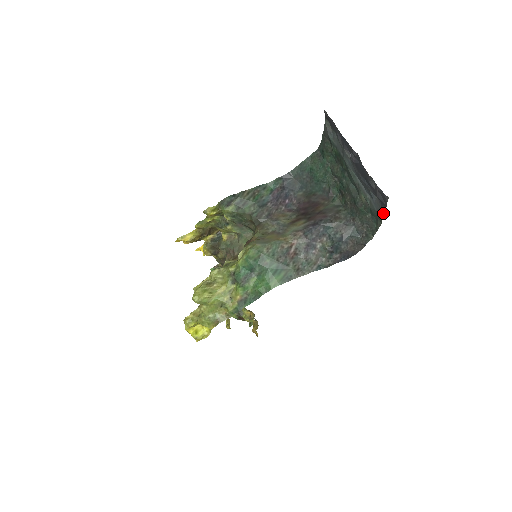
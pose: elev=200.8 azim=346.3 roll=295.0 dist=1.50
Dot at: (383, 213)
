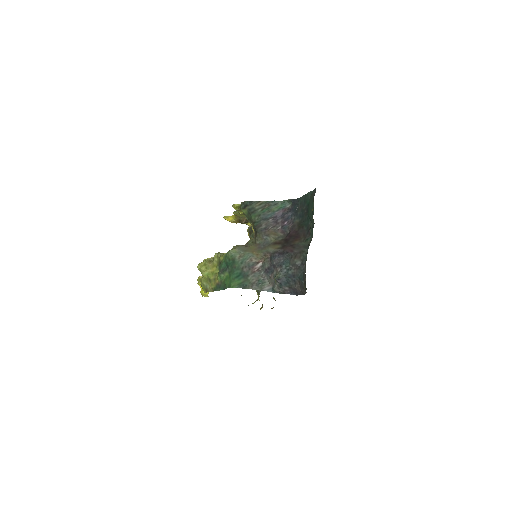
Dot at: occluded
